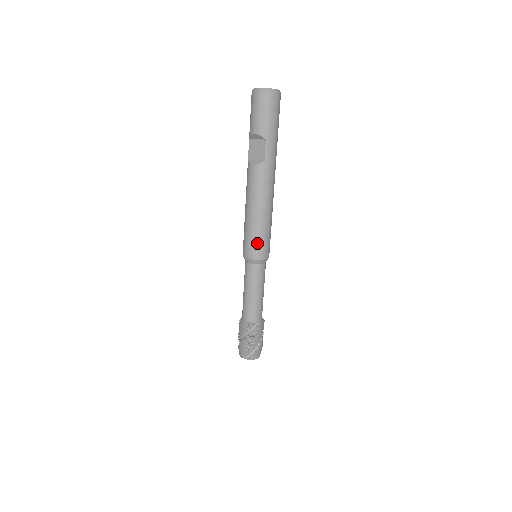
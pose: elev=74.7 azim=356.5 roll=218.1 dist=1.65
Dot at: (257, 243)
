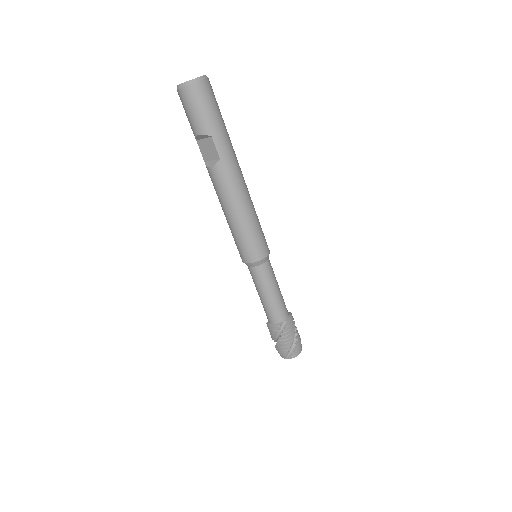
Dot at: (249, 245)
